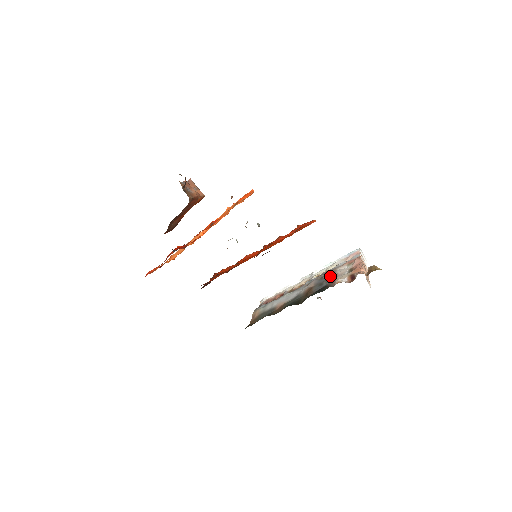
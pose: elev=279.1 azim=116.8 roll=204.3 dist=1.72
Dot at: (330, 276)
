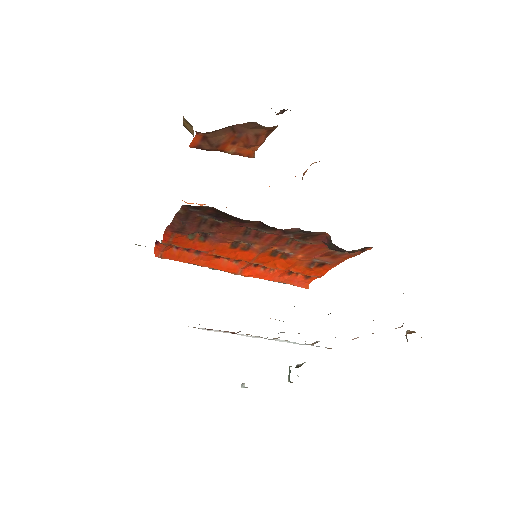
Dot at: occluded
